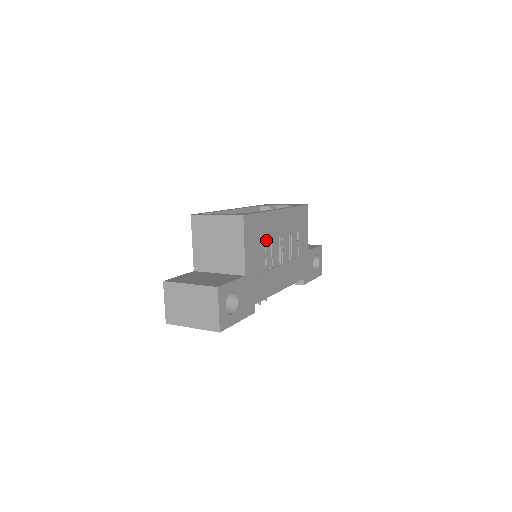
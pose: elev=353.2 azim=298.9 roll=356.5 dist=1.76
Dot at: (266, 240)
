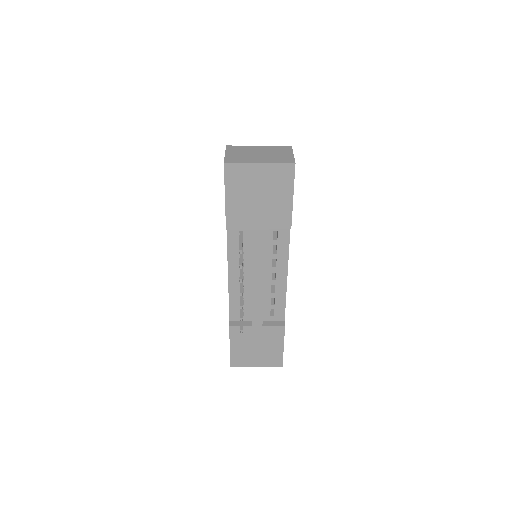
Dot at: occluded
